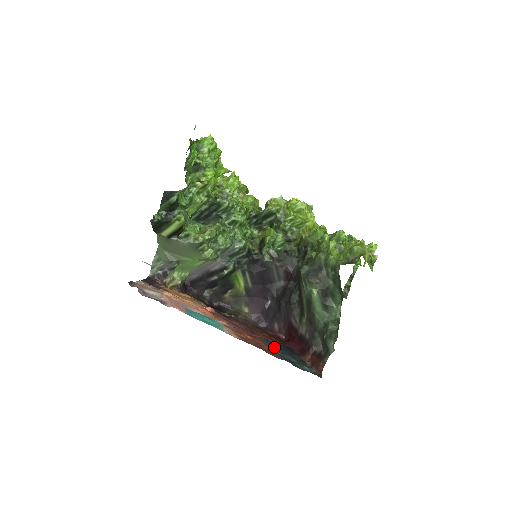
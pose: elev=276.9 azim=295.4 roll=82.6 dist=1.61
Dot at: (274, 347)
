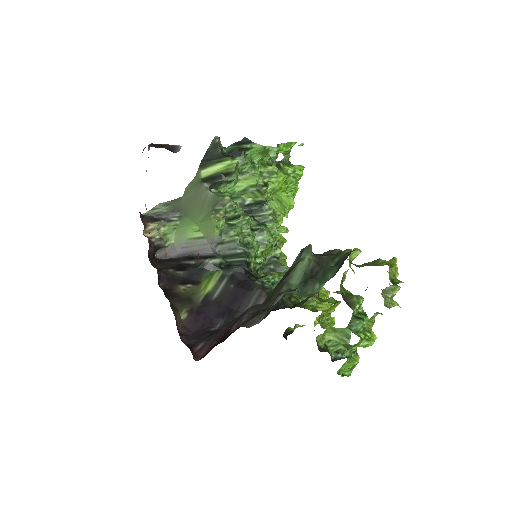
Dot at: occluded
